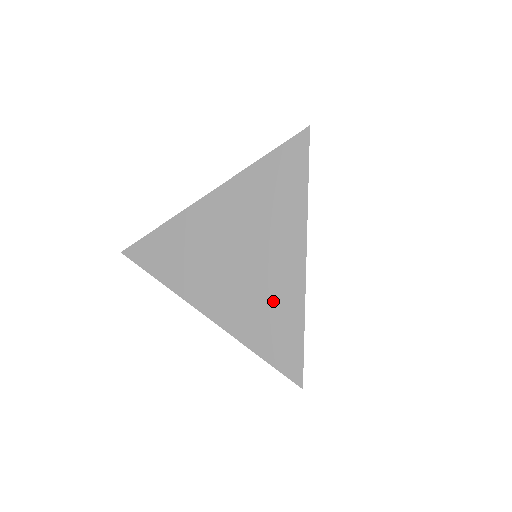
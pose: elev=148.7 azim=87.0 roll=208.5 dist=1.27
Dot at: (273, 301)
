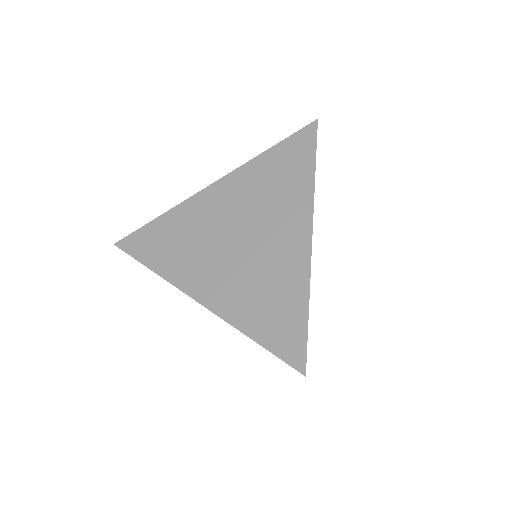
Dot at: occluded
